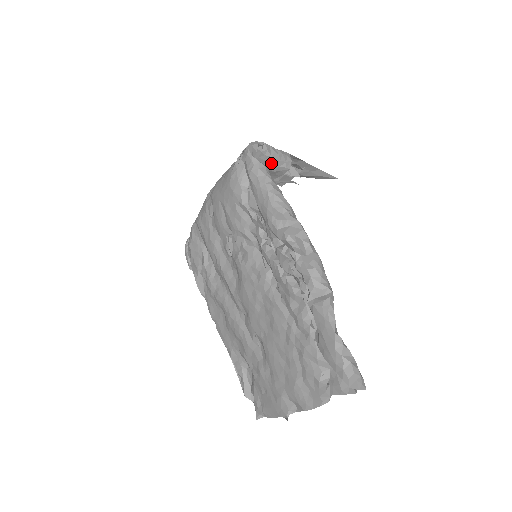
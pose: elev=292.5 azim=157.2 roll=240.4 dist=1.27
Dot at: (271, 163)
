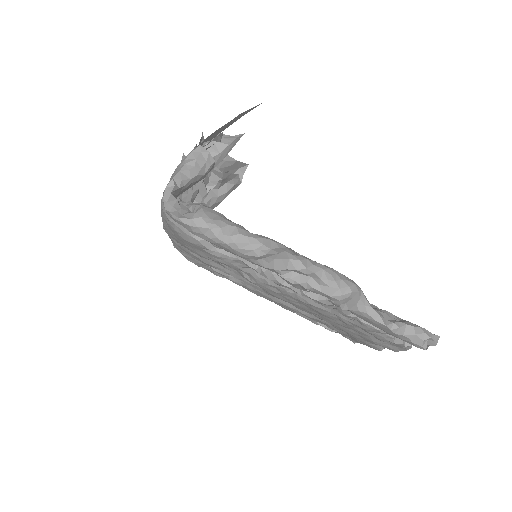
Dot at: (195, 180)
